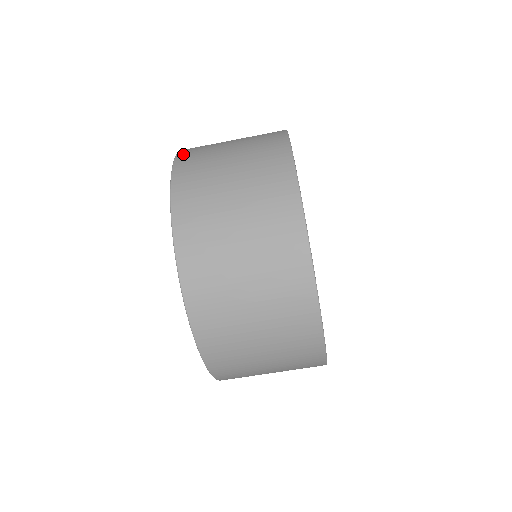
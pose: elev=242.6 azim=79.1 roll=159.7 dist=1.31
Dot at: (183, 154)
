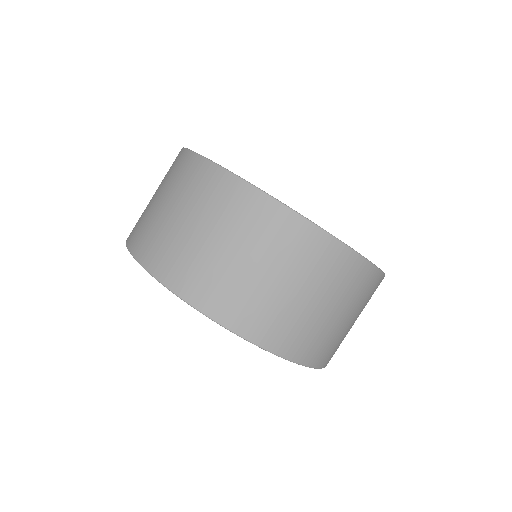
Dot at: occluded
